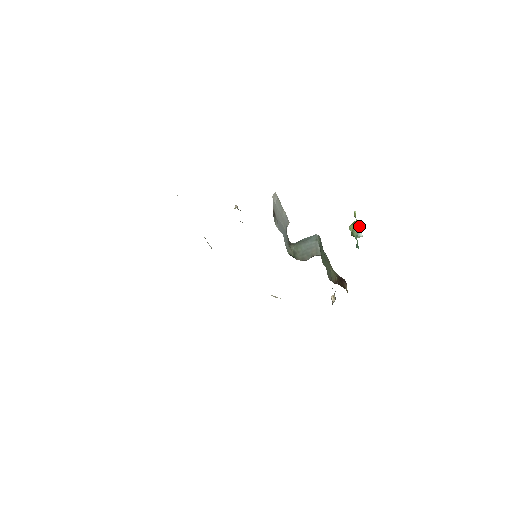
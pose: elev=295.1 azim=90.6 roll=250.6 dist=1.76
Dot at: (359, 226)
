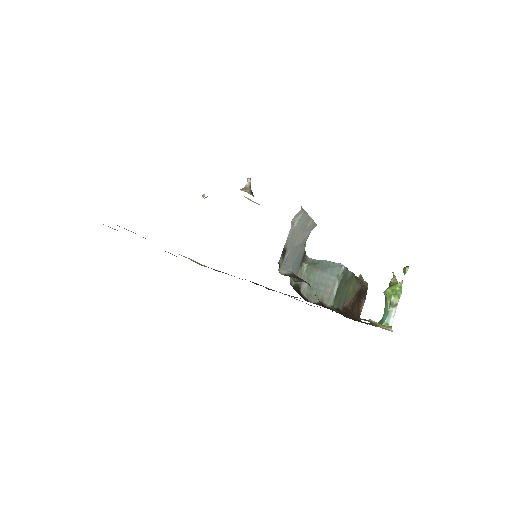
Dot at: (397, 302)
